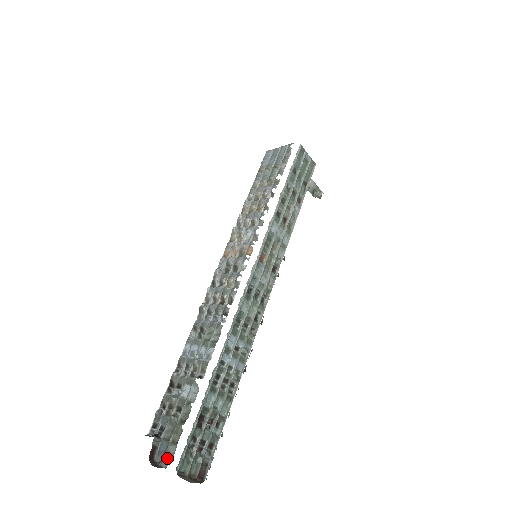
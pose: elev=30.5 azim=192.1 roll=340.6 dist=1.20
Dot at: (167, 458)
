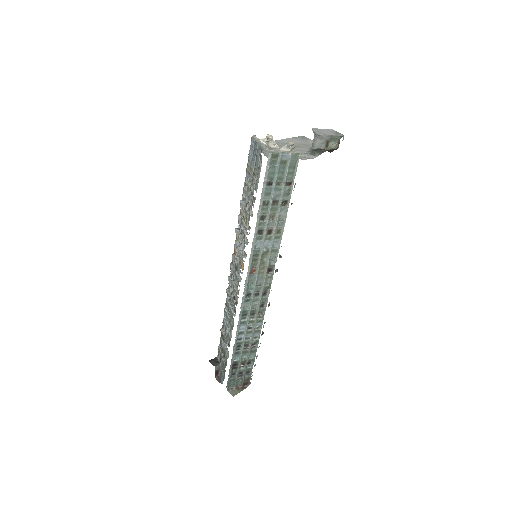
Dot at: (222, 379)
